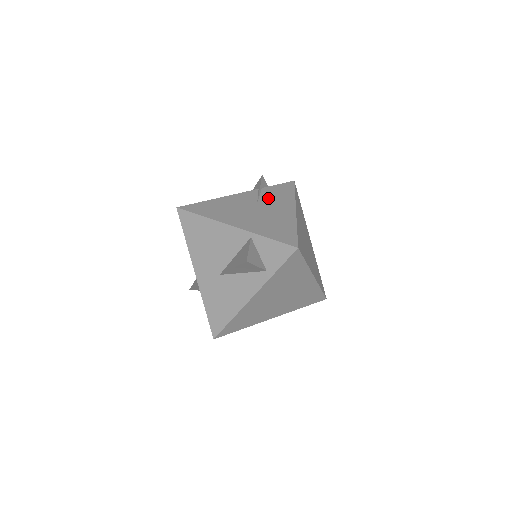
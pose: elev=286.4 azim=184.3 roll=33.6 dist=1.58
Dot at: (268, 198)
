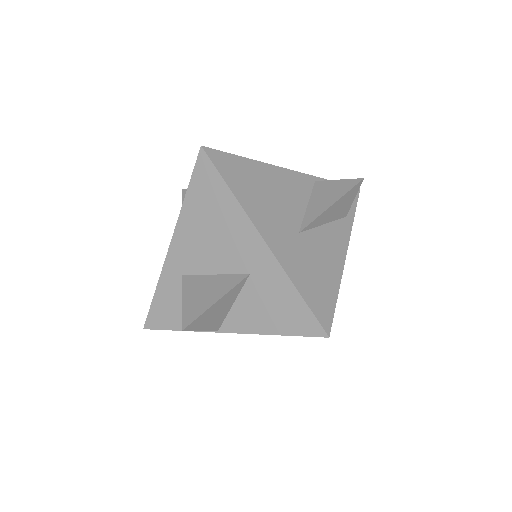
Dot at: occluded
